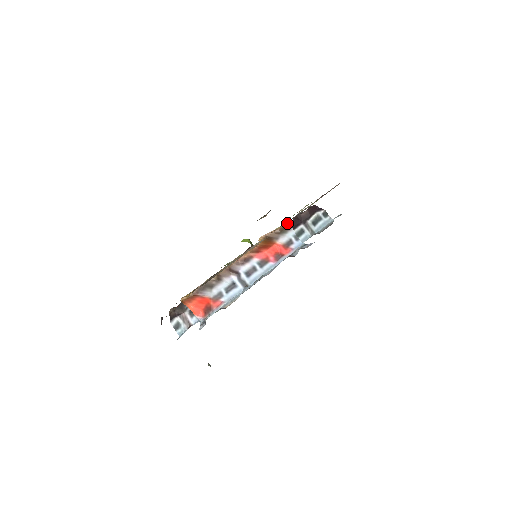
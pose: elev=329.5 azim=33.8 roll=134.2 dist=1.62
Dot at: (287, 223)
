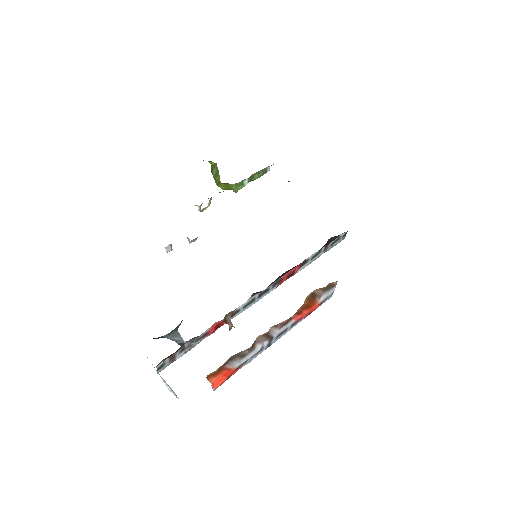
Dot at: (337, 281)
